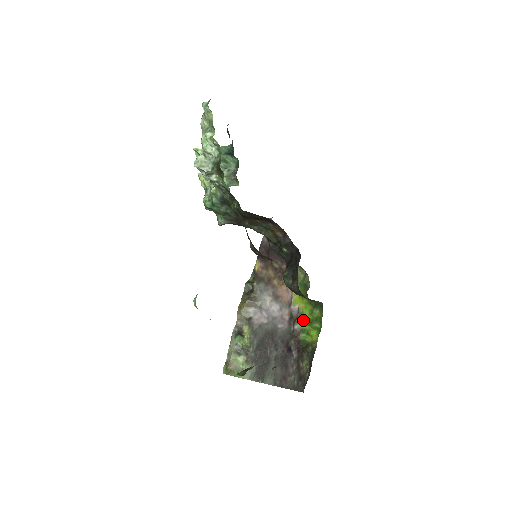
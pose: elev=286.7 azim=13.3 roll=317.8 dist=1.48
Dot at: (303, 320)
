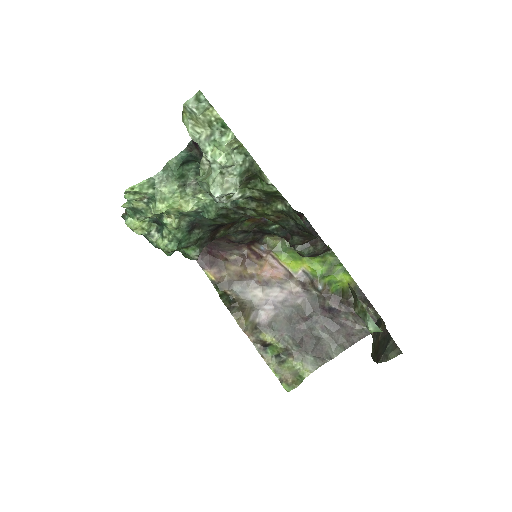
Dot at: (321, 276)
